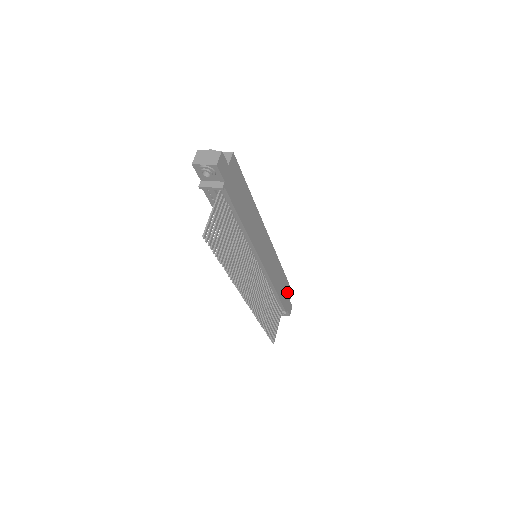
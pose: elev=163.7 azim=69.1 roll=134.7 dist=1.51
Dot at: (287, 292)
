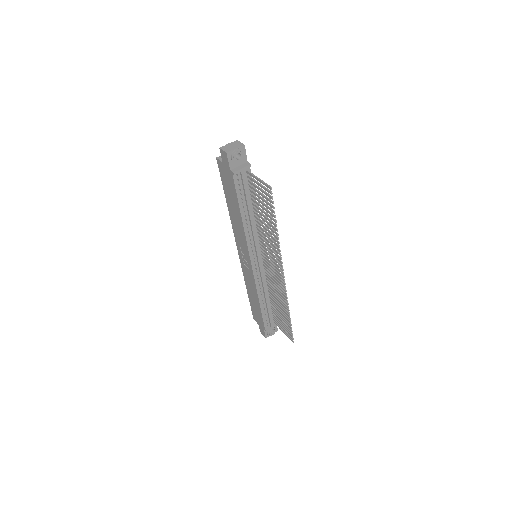
Dot at: occluded
